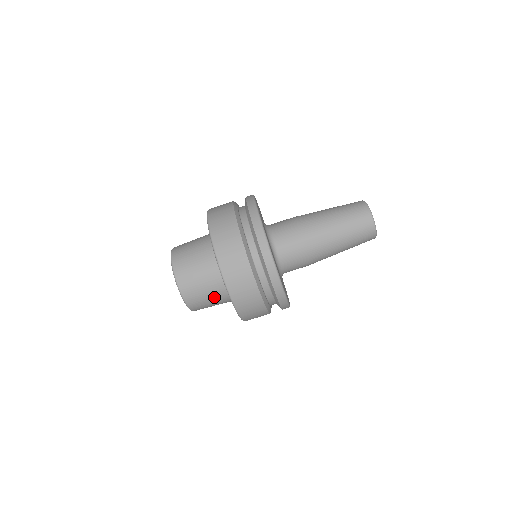
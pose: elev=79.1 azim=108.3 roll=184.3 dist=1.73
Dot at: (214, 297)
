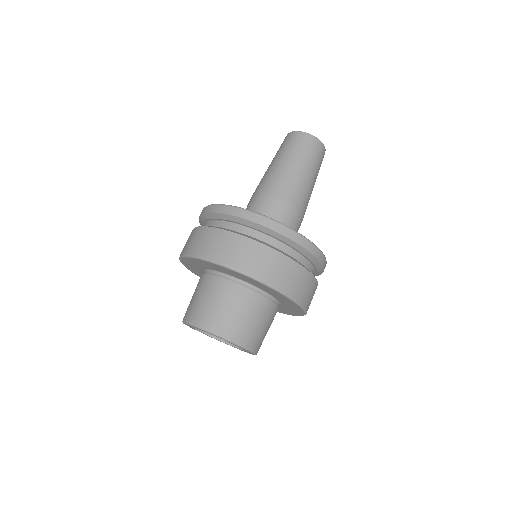
Dot at: (247, 308)
